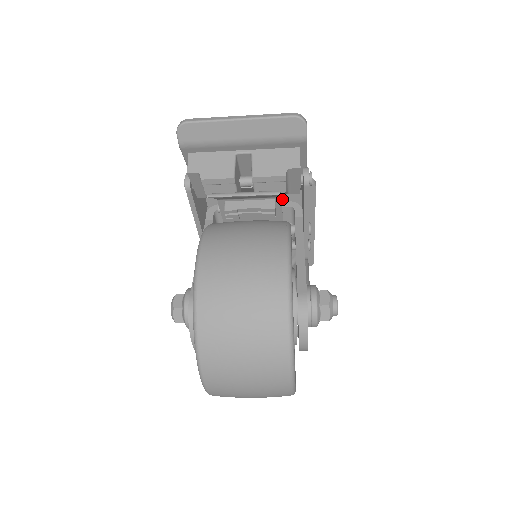
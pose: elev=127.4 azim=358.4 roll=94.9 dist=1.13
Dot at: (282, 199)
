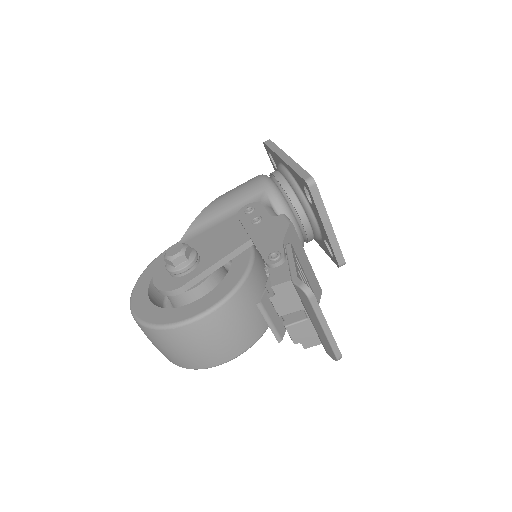
Dot at: occluded
